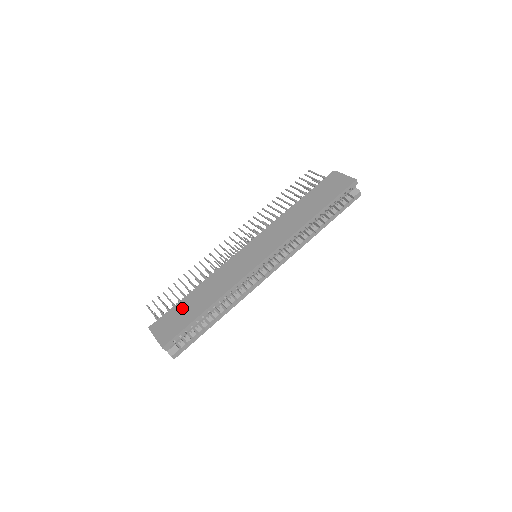
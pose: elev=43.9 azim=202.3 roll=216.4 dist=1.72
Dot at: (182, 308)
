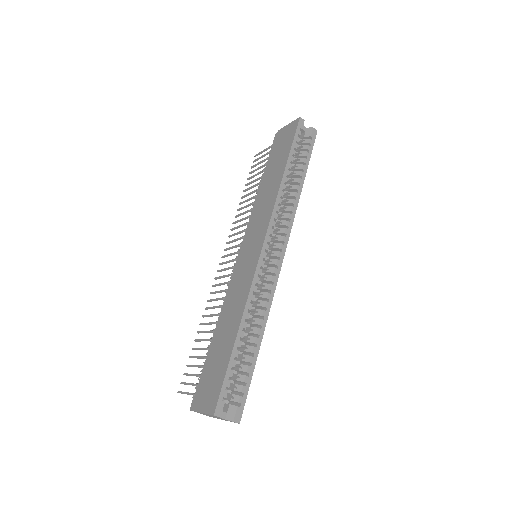
Dot at: (212, 360)
